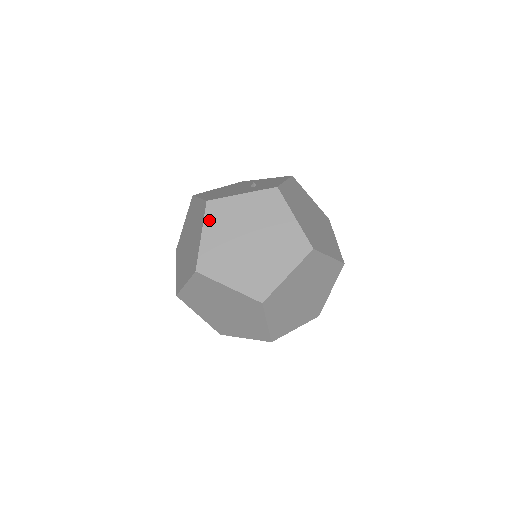
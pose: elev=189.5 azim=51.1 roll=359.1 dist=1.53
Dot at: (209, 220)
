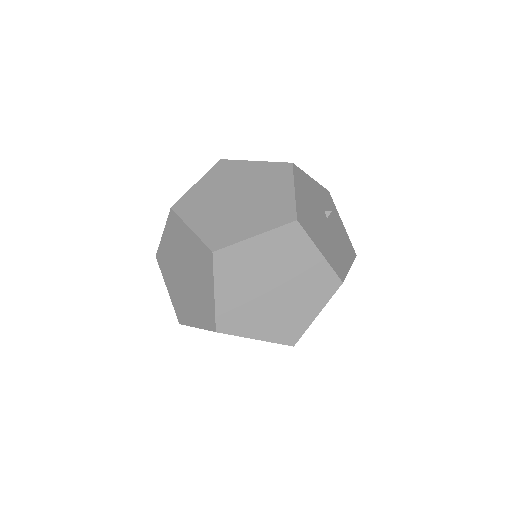
Dot at: (163, 273)
